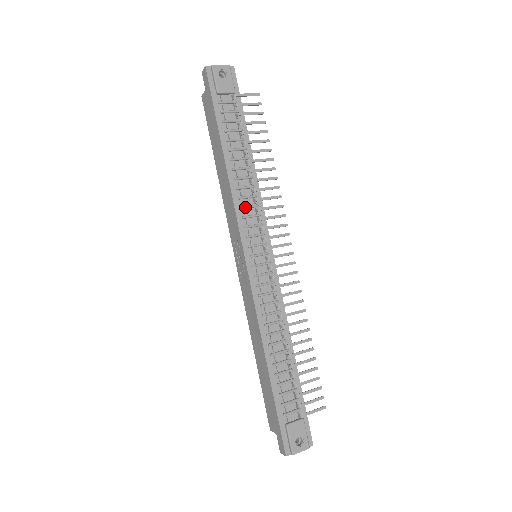
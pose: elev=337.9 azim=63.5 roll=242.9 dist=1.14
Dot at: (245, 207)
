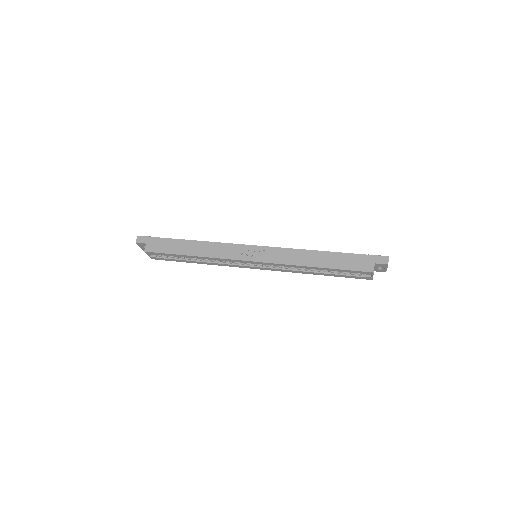
Dot at: occluded
